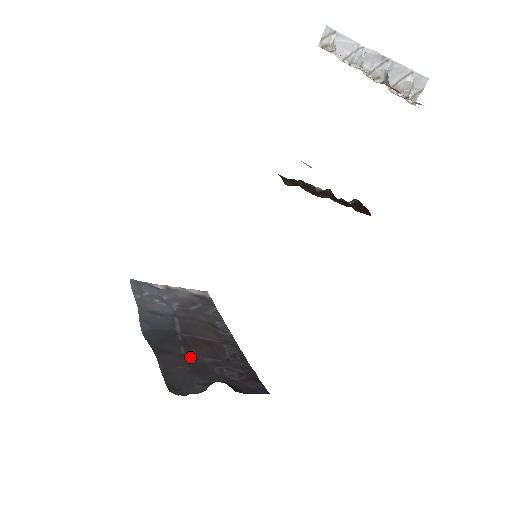
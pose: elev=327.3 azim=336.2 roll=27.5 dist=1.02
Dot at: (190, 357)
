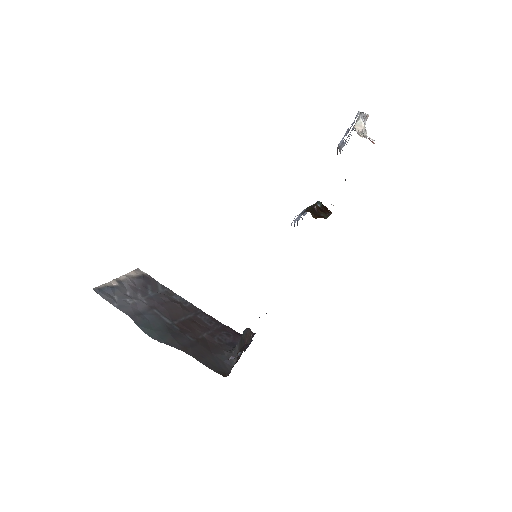
Dot at: (198, 340)
